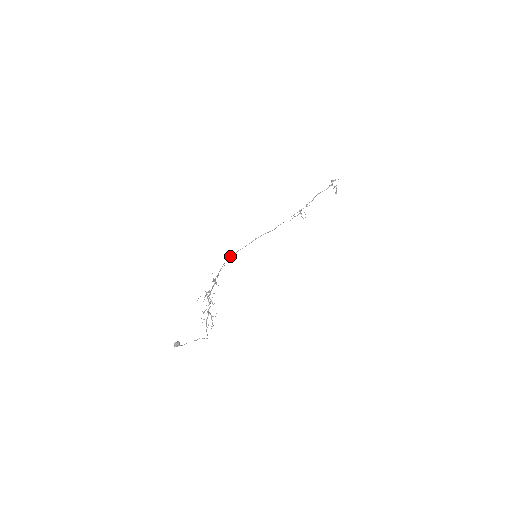
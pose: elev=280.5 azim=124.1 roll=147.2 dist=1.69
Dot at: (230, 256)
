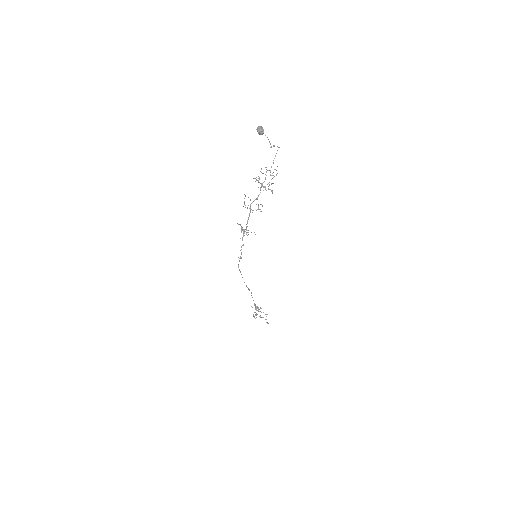
Dot at: occluded
